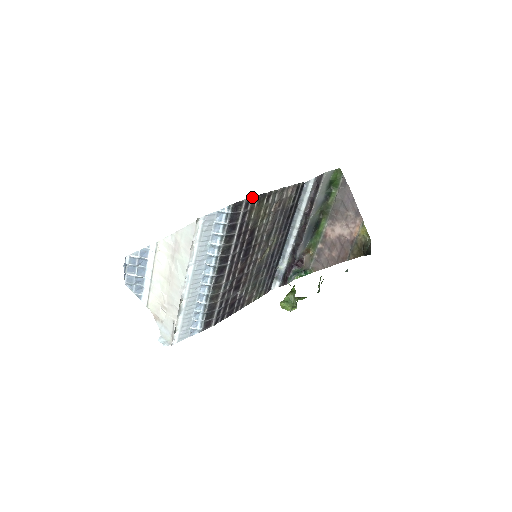
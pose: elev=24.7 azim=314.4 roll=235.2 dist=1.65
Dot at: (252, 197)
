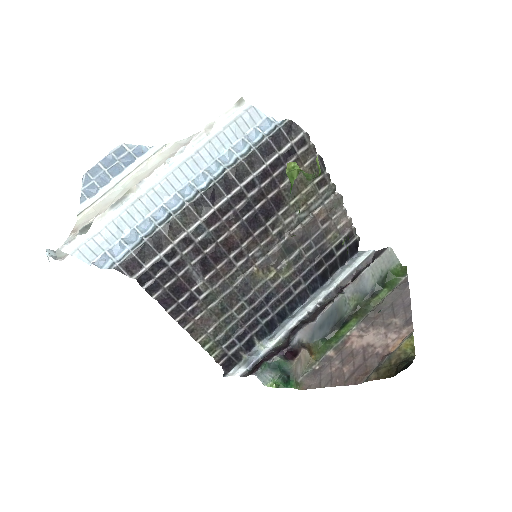
Dot at: (312, 143)
